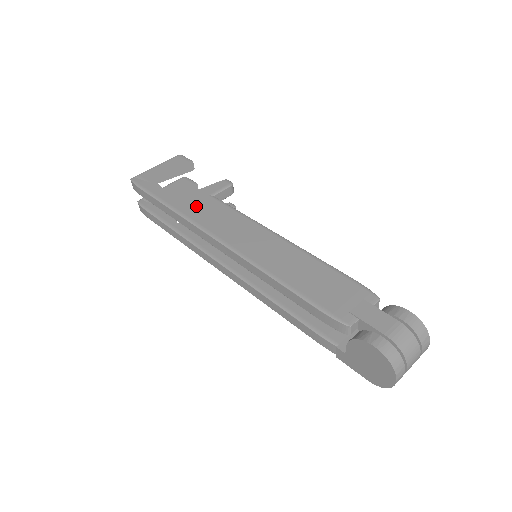
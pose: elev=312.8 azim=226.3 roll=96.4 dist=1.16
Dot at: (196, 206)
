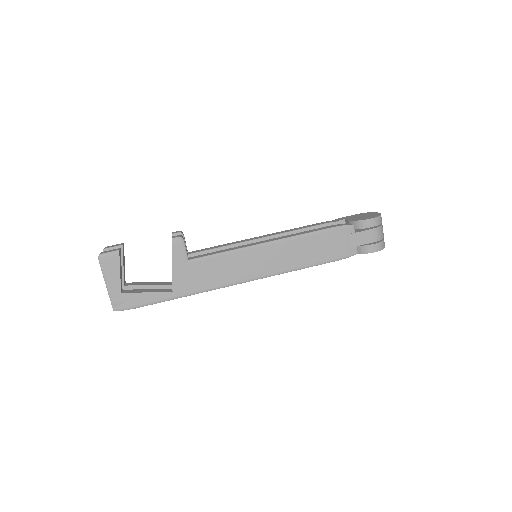
Dot at: (195, 279)
